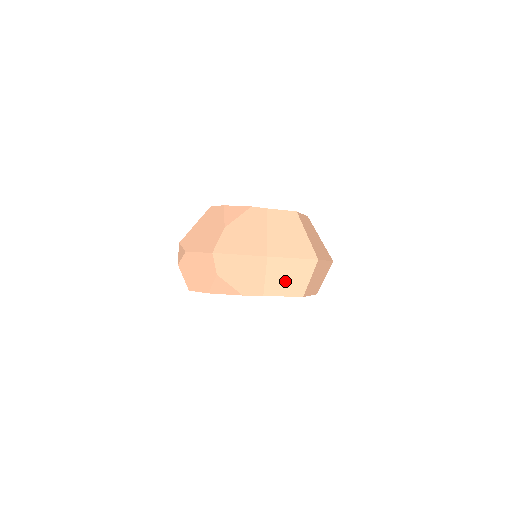
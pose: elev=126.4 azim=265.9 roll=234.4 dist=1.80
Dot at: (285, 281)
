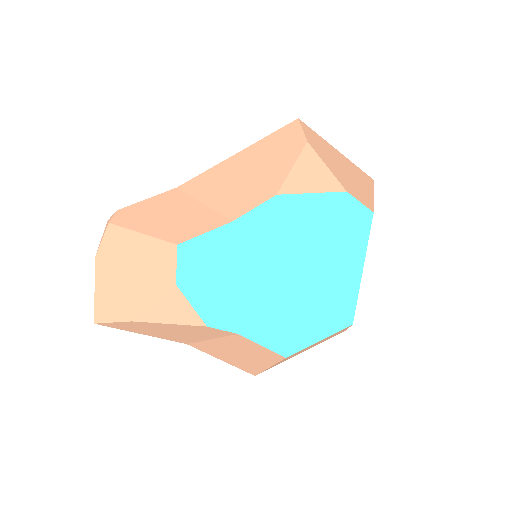
Dot at: occluded
